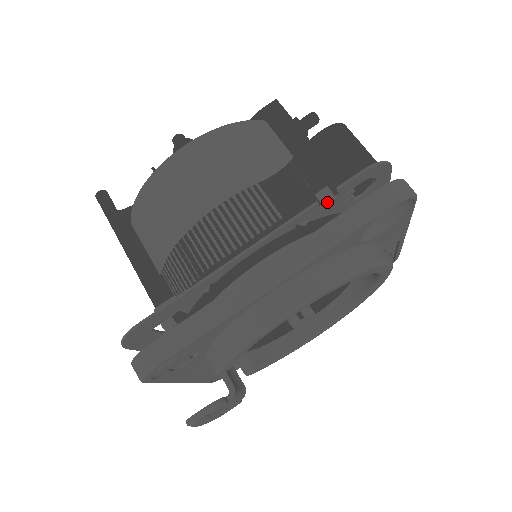
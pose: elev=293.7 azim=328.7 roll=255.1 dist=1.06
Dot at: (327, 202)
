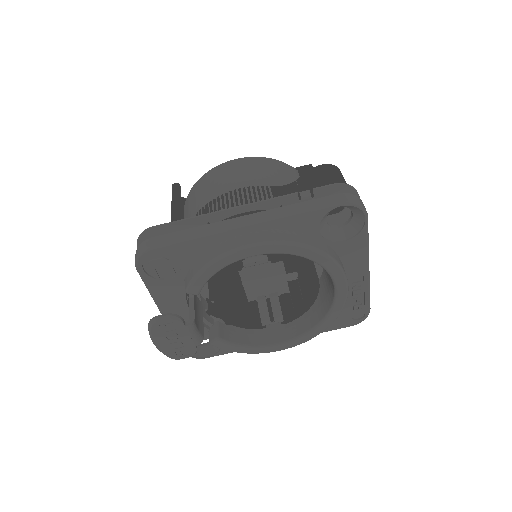
Dot at: (305, 198)
